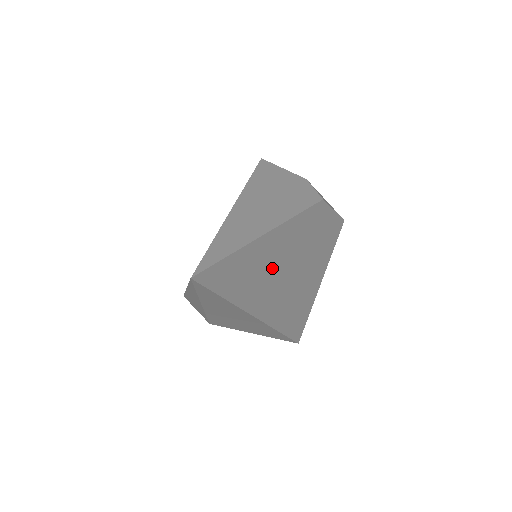
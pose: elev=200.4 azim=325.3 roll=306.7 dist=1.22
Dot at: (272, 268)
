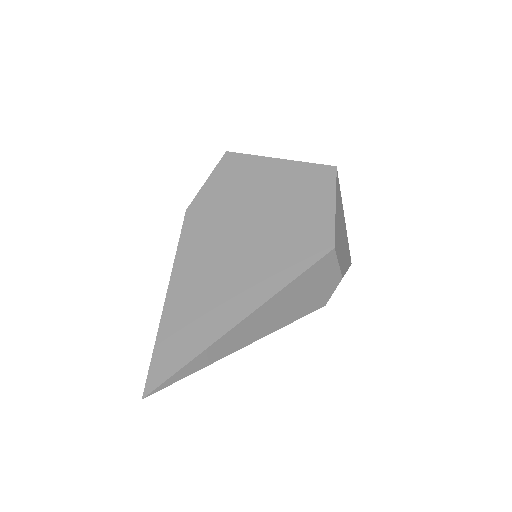
Dot at: occluded
